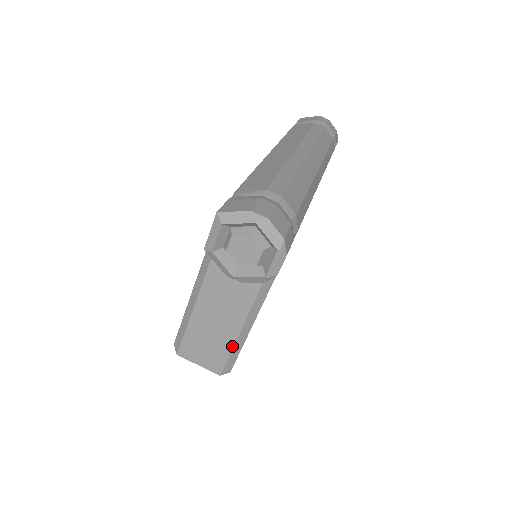
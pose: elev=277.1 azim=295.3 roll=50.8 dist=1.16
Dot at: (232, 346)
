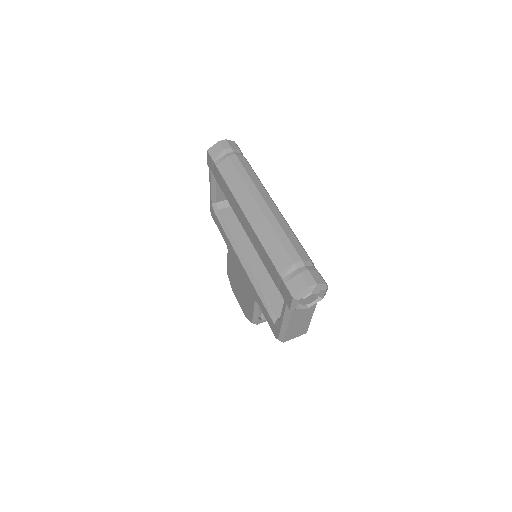
Dot at: occluded
